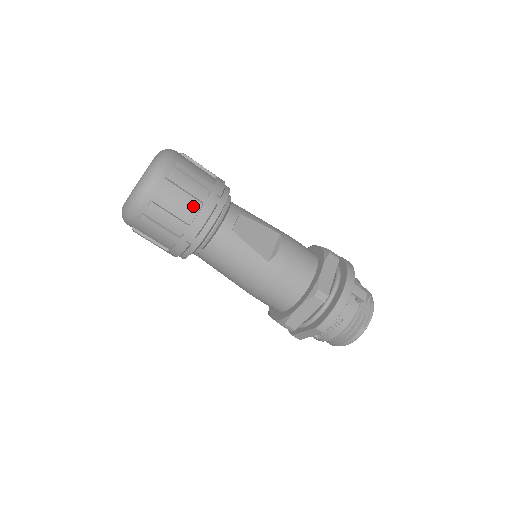
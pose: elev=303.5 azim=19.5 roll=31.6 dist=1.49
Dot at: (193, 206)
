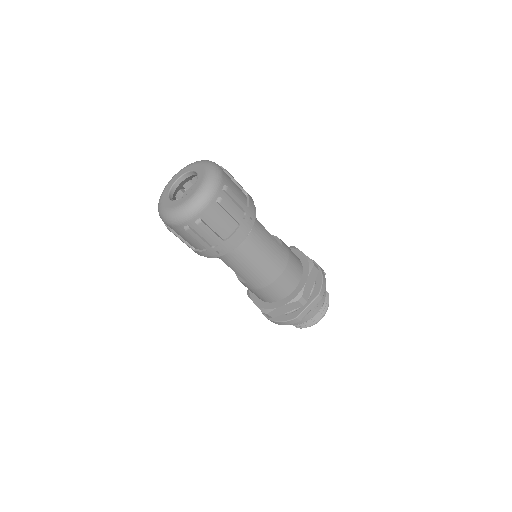
Dot at: (243, 195)
